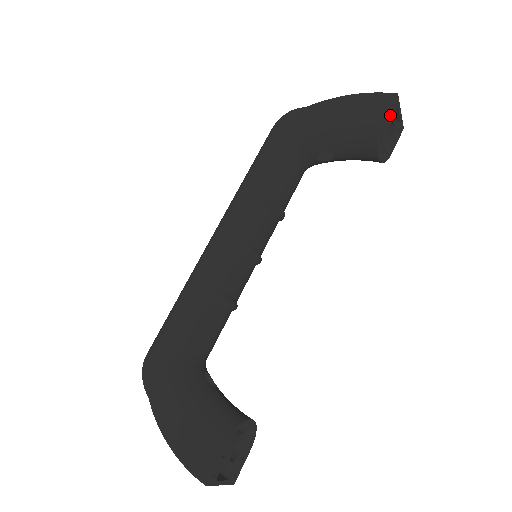
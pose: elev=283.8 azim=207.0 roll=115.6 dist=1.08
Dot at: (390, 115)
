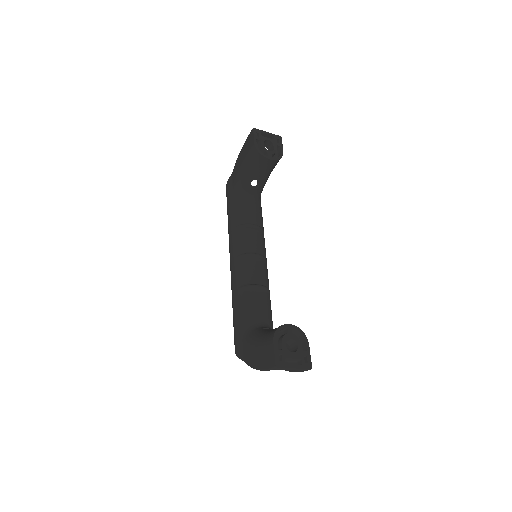
Dot at: (258, 139)
